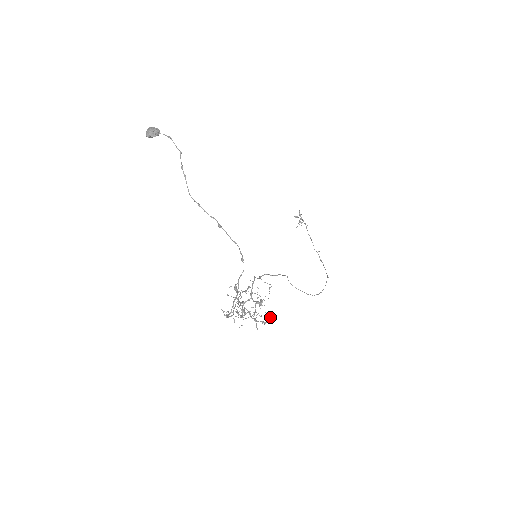
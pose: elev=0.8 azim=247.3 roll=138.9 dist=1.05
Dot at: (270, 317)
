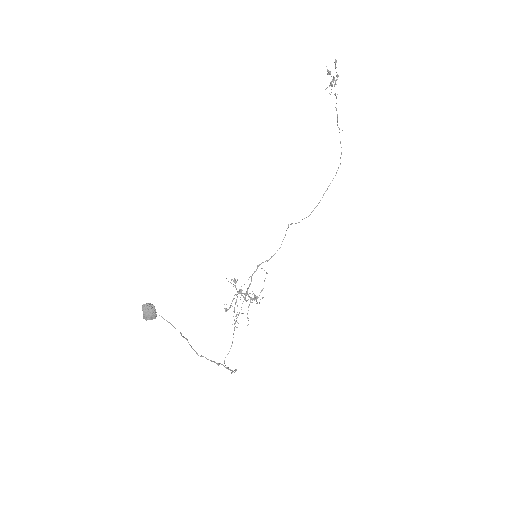
Dot at: (262, 290)
